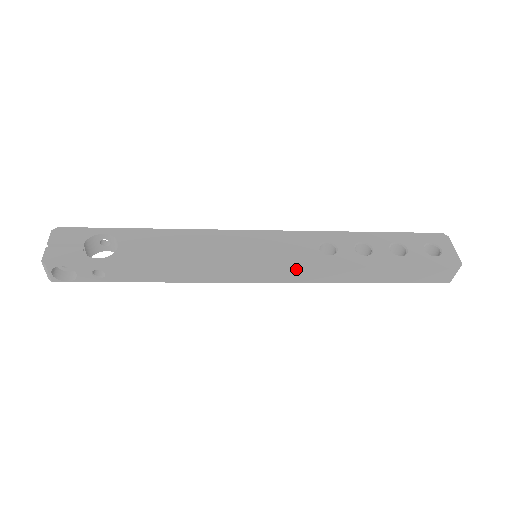
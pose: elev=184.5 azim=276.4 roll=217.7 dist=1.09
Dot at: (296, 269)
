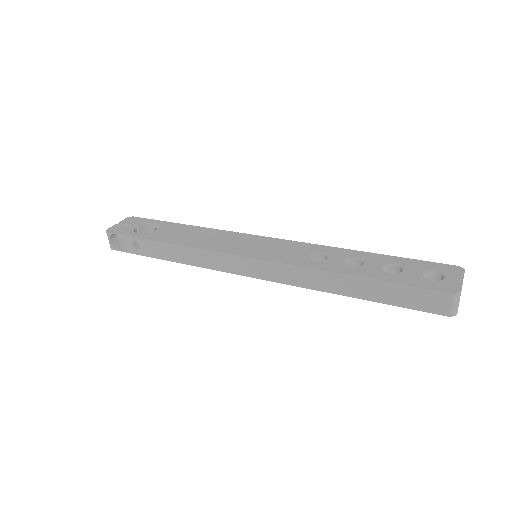
Dot at: (277, 265)
